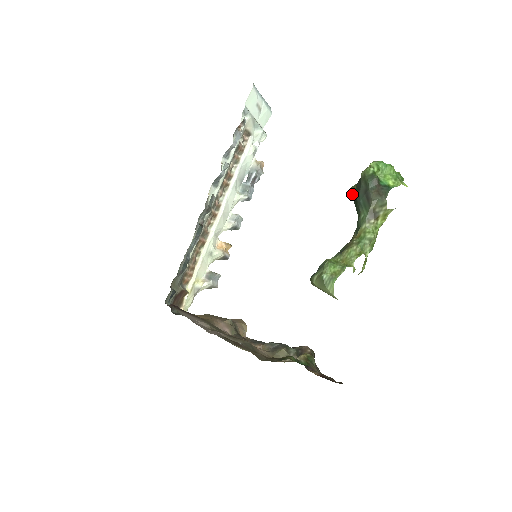
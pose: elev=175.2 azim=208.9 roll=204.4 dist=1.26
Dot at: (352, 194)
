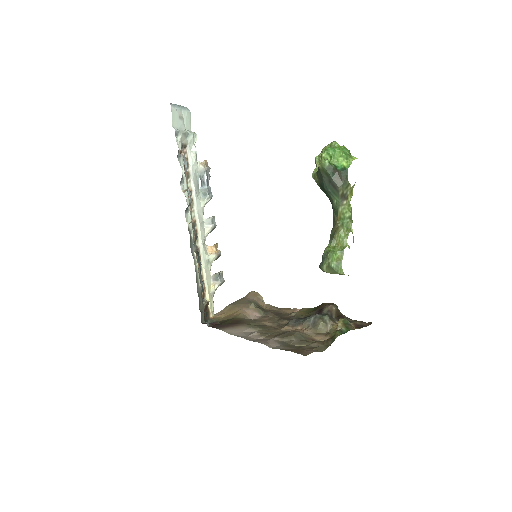
Dot at: occluded
